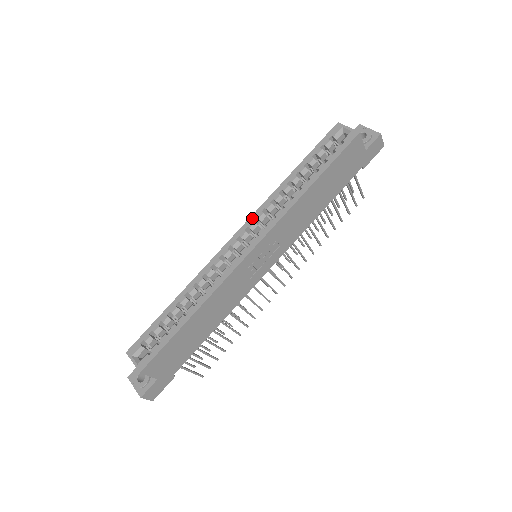
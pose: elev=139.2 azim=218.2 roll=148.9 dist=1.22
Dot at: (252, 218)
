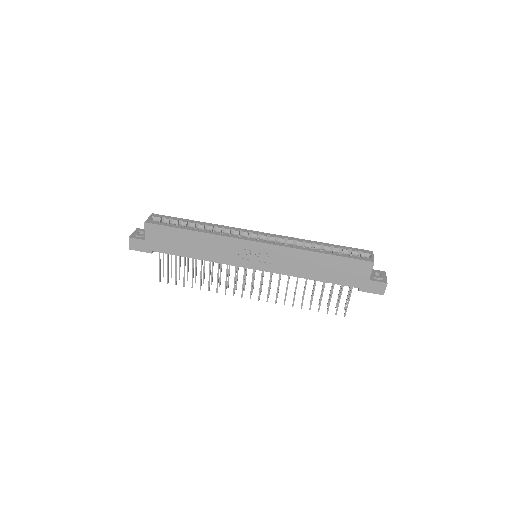
Dot at: (277, 235)
